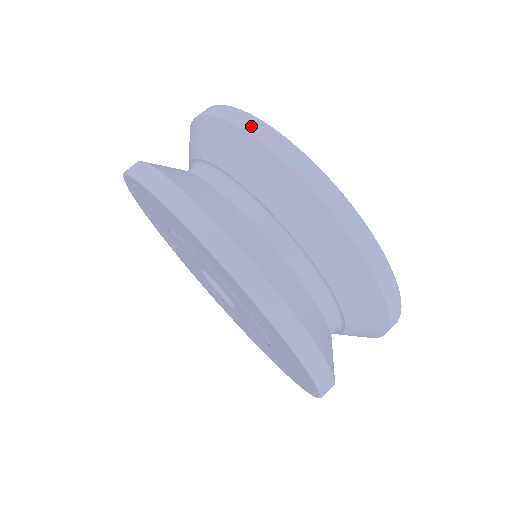
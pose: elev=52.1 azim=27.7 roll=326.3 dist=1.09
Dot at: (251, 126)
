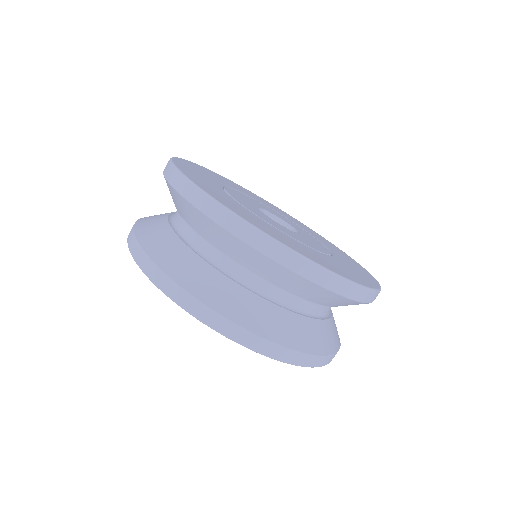
Dot at: (170, 176)
